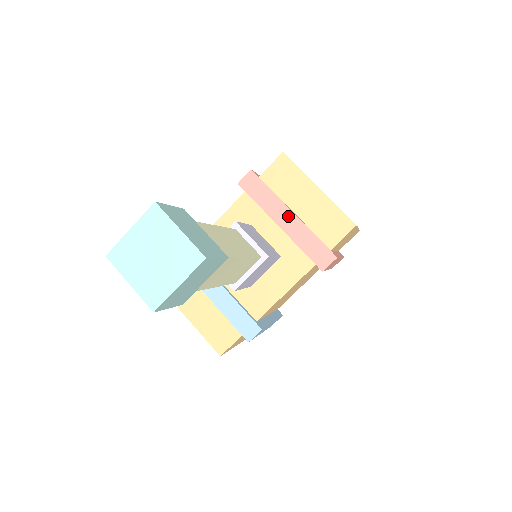
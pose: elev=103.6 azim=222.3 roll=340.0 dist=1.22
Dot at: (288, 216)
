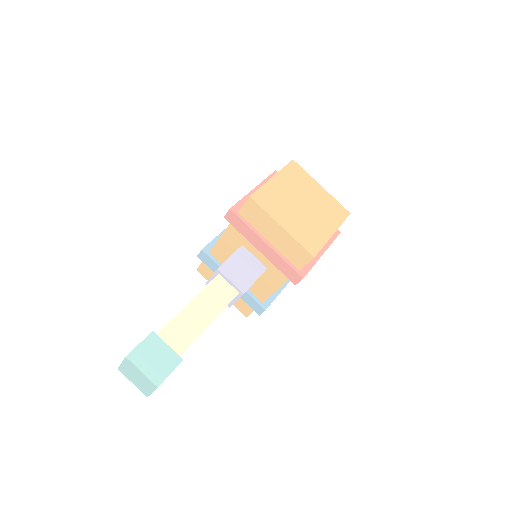
Dot at: (263, 246)
